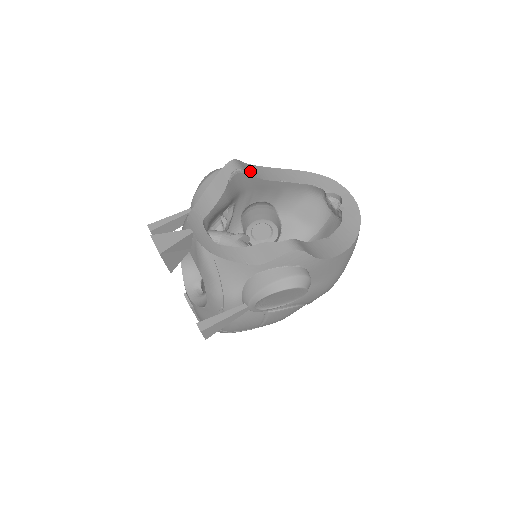
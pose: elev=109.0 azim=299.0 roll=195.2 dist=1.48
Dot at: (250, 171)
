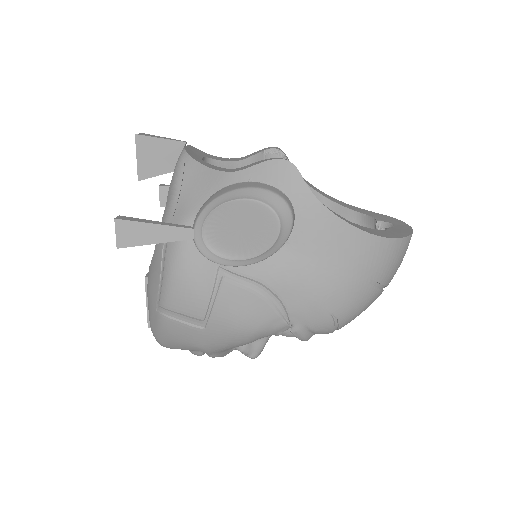
Dot at: occluded
